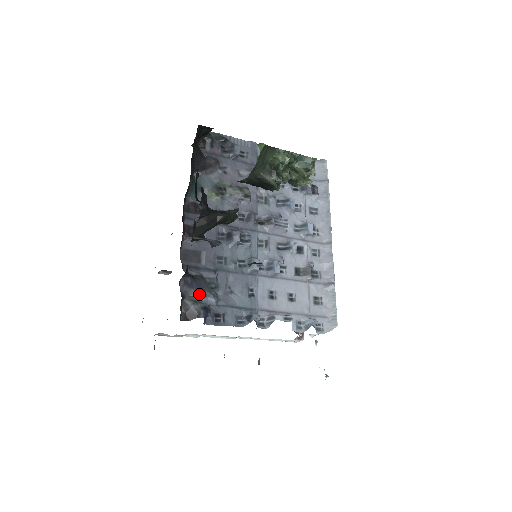
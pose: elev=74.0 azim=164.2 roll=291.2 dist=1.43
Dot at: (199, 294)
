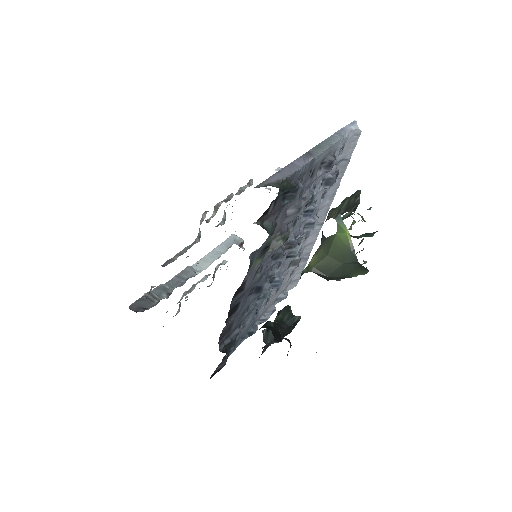
Dot at: occluded
